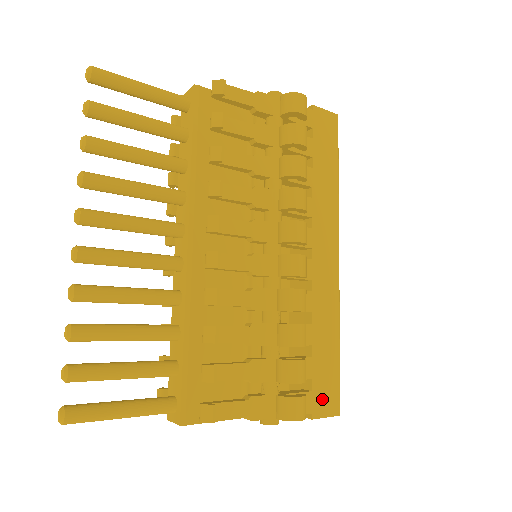
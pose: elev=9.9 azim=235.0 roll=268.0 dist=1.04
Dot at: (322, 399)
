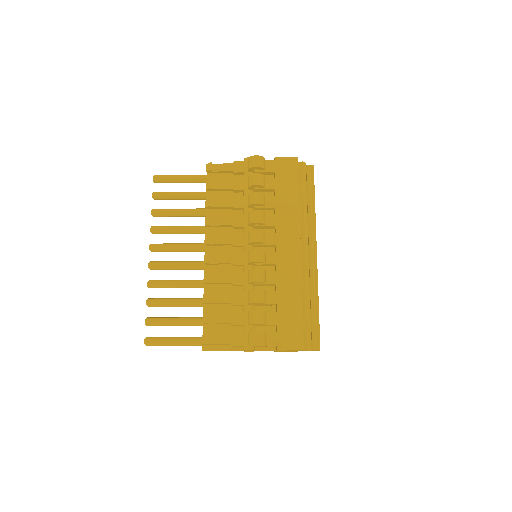
Dot at: (286, 338)
